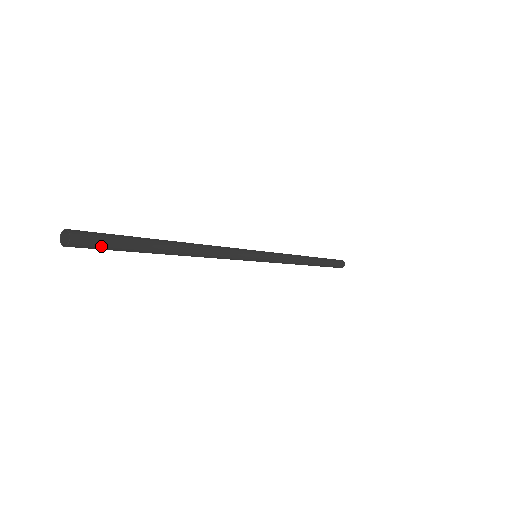
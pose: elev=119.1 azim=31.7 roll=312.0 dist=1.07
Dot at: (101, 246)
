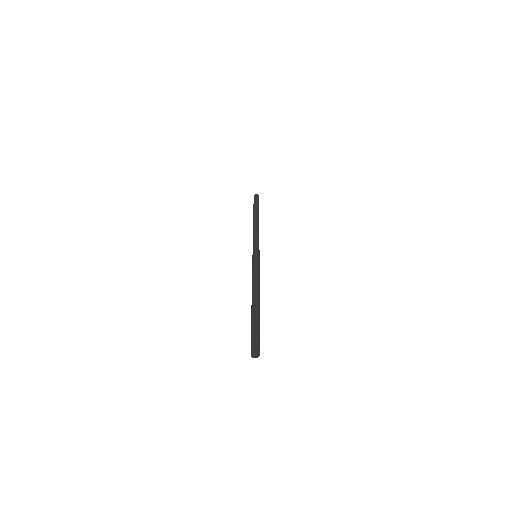
Dot at: occluded
